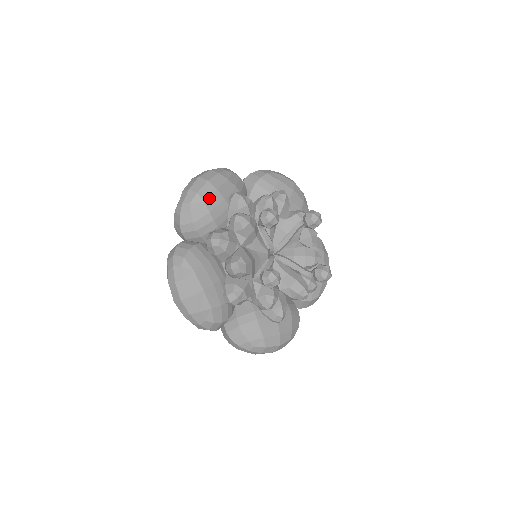
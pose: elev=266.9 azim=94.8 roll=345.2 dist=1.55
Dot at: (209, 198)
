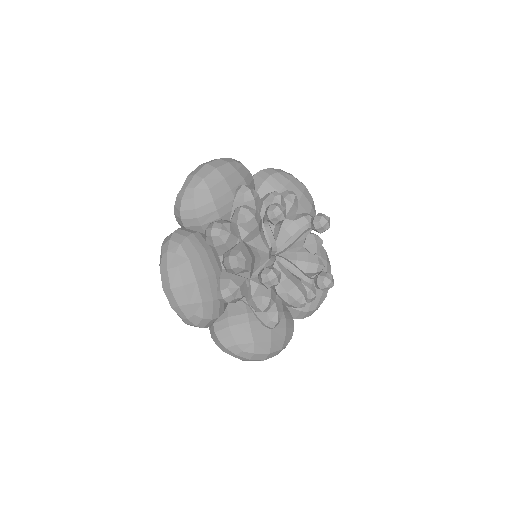
Dot at: (215, 186)
